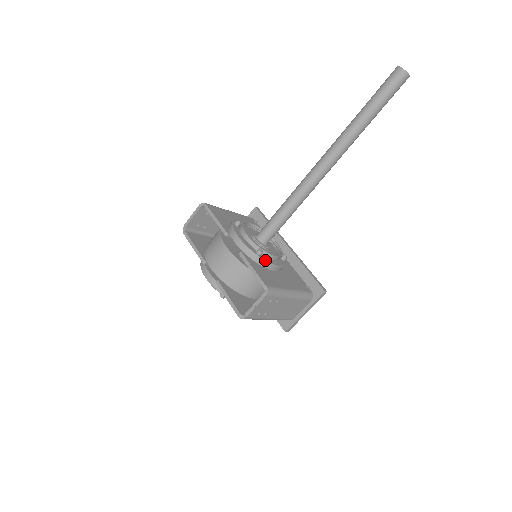
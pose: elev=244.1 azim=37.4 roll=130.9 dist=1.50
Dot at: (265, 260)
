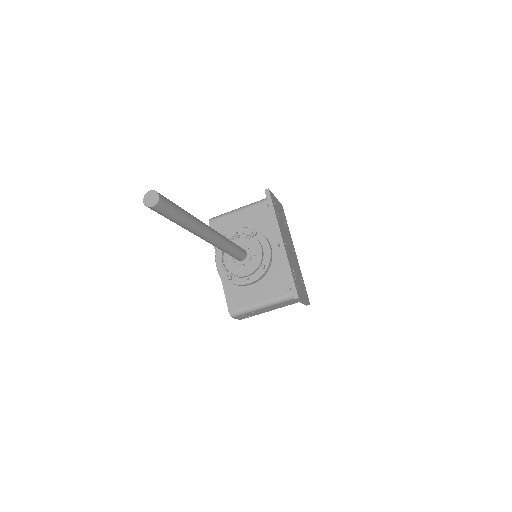
Dot at: (234, 284)
